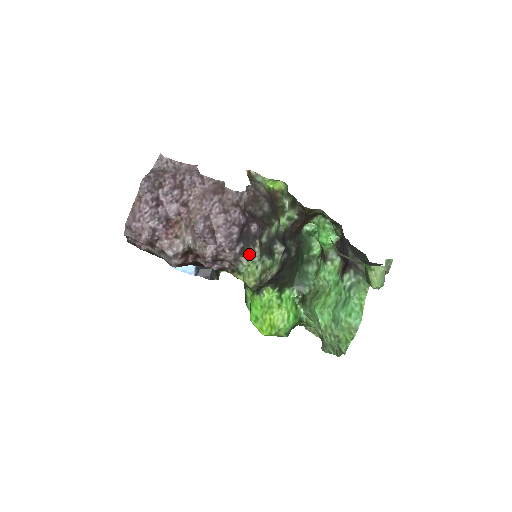
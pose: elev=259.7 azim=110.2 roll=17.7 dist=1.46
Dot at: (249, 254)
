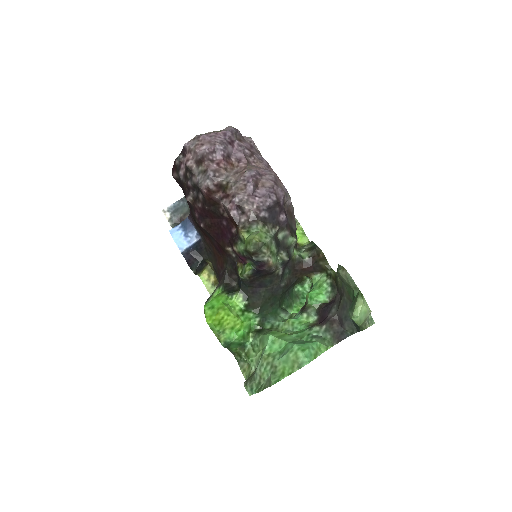
Dot at: (267, 226)
